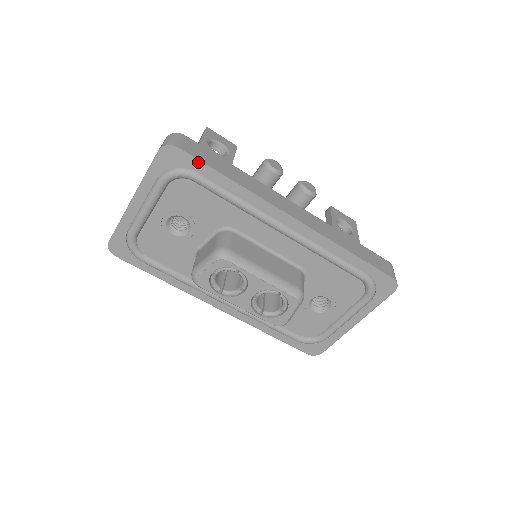
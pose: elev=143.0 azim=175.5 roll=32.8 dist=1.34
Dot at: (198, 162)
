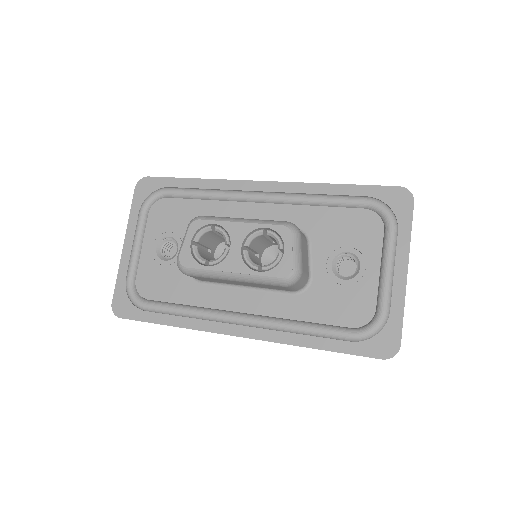
Dot at: (166, 179)
